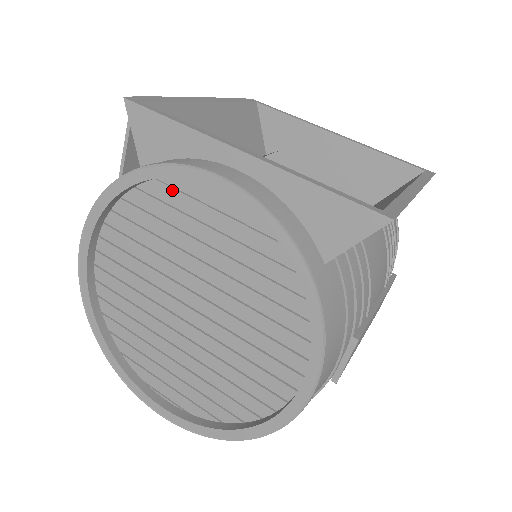
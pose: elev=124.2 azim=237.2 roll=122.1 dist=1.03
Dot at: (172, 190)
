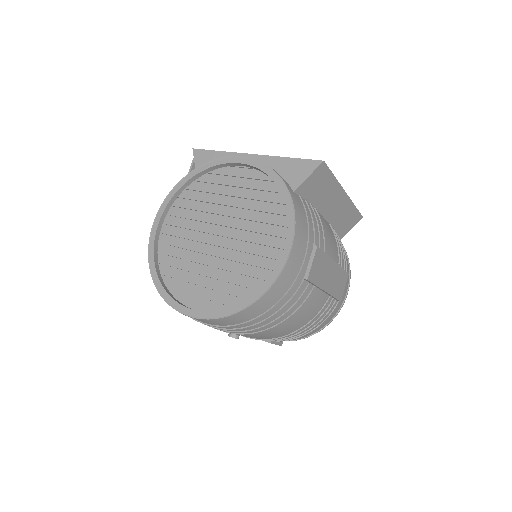
Dot at: (215, 176)
